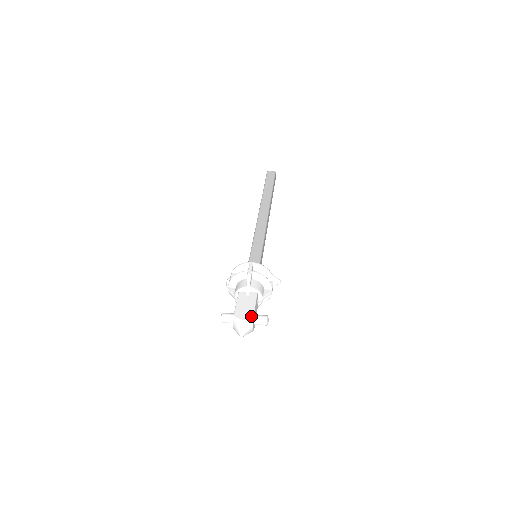
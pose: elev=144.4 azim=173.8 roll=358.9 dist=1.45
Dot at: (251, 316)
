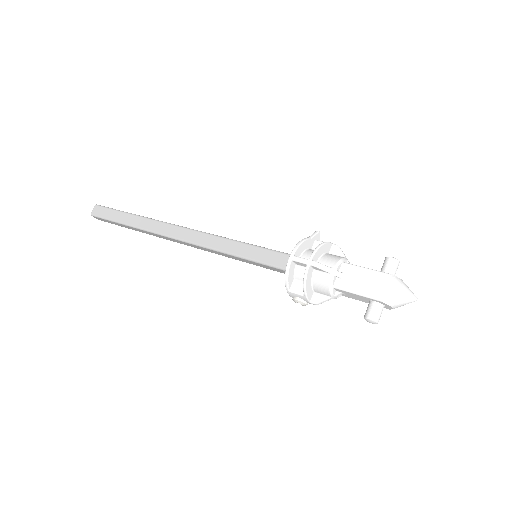
Dot at: (390, 277)
